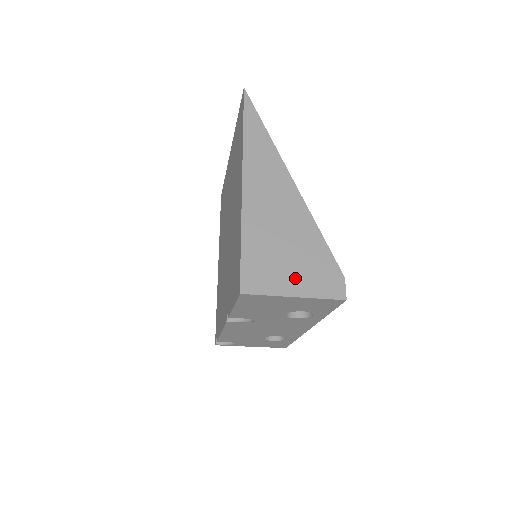
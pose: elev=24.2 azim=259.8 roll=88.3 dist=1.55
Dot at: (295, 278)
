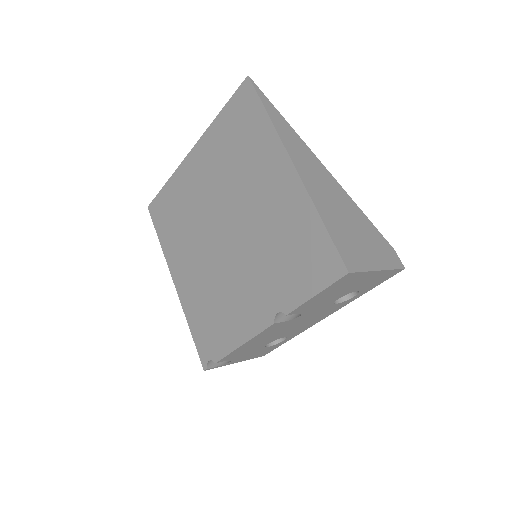
Dot at: (371, 254)
